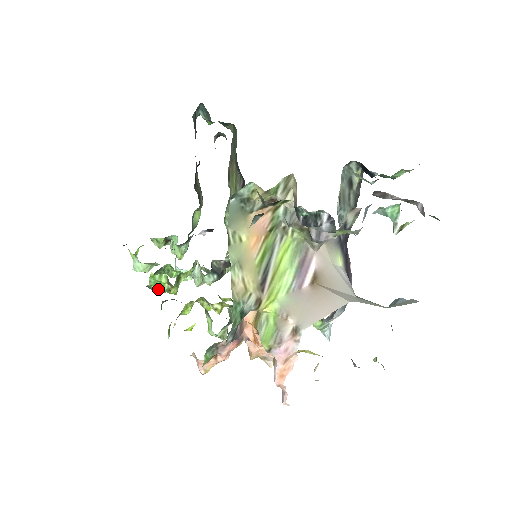
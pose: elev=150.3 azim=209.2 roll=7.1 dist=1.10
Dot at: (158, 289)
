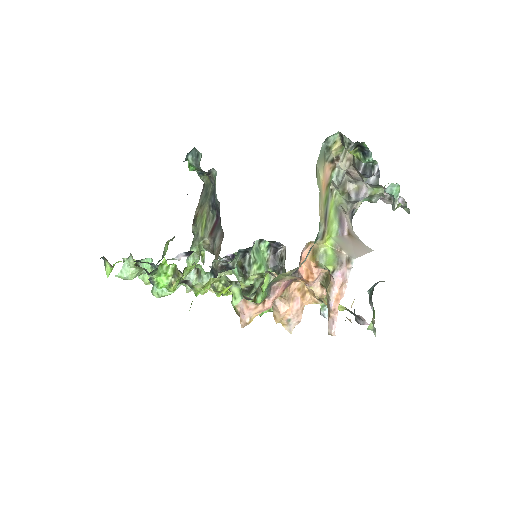
Dot at: (160, 282)
